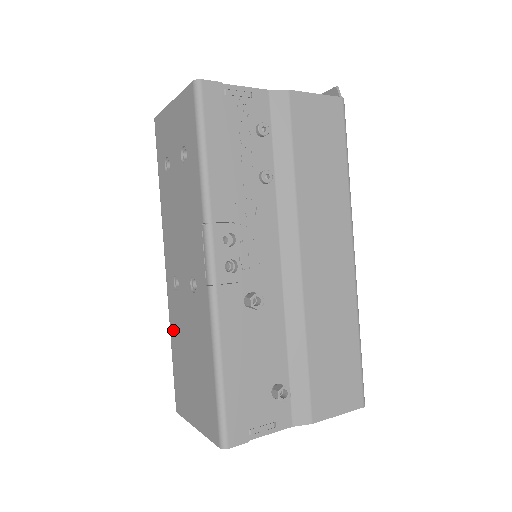
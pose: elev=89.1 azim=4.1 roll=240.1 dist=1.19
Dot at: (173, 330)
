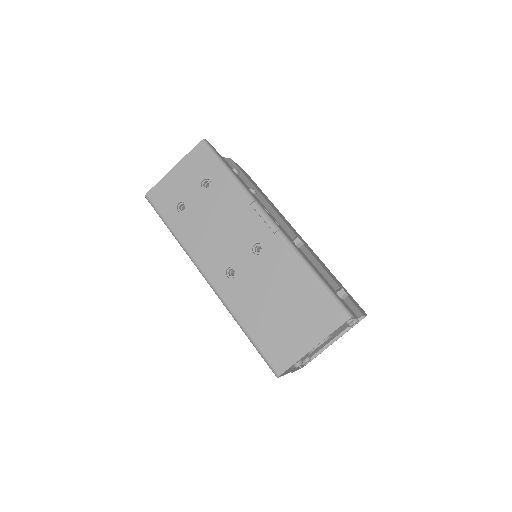
Dot at: (243, 312)
